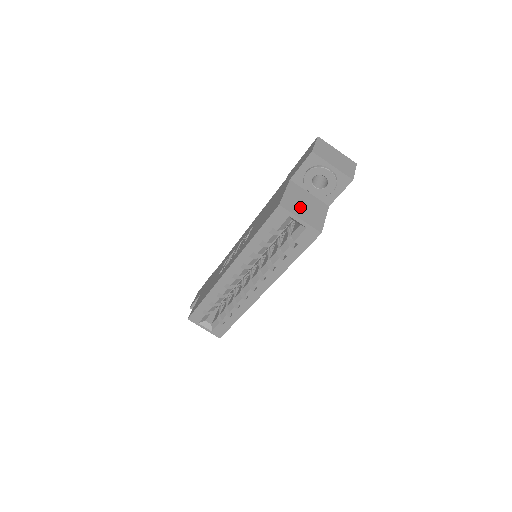
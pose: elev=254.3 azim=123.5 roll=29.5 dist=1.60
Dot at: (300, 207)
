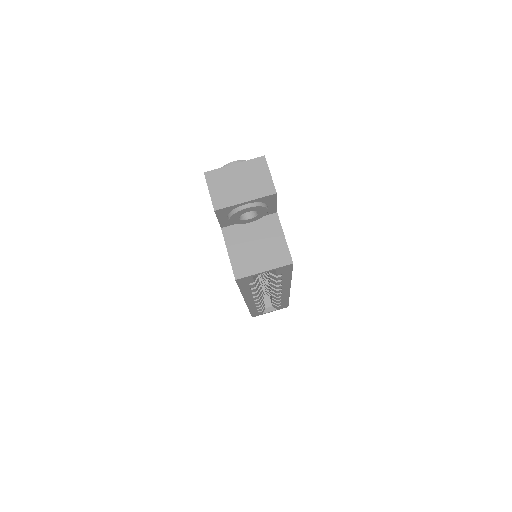
Dot at: (254, 255)
